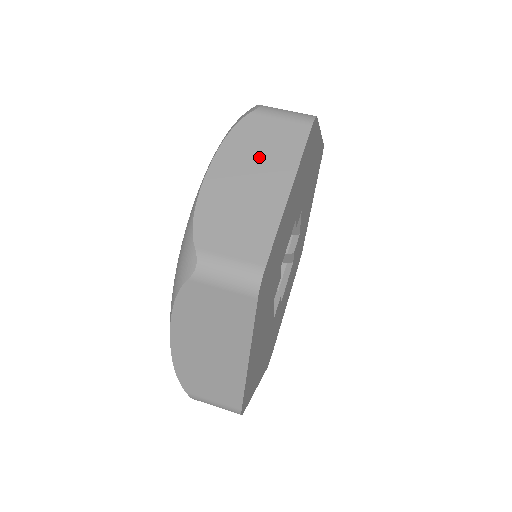
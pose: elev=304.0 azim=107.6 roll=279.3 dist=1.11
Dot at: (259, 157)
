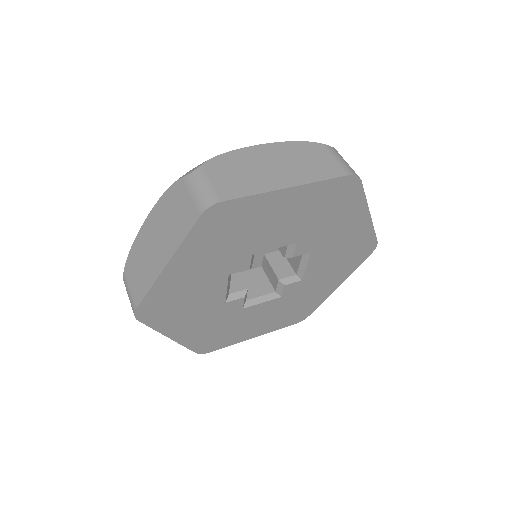
Dot at: (295, 162)
